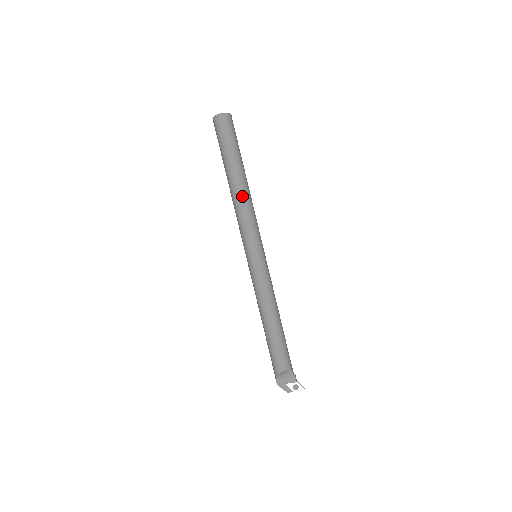
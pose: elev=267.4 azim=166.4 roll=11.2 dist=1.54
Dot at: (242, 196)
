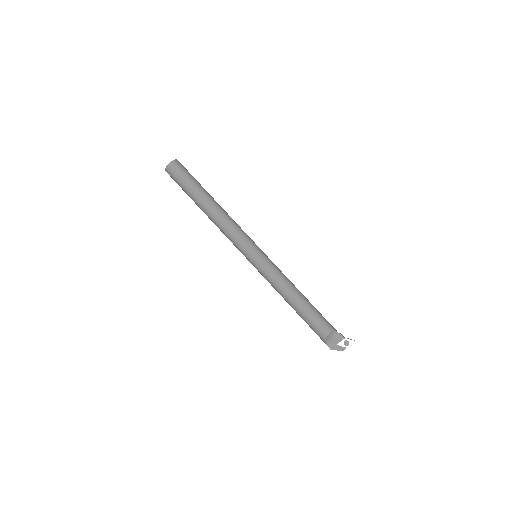
Dot at: (219, 216)
